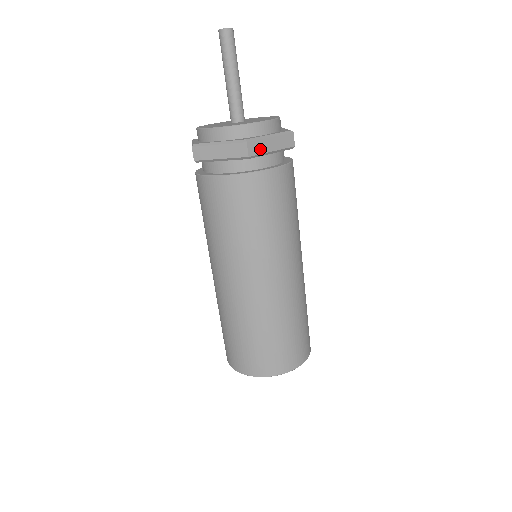
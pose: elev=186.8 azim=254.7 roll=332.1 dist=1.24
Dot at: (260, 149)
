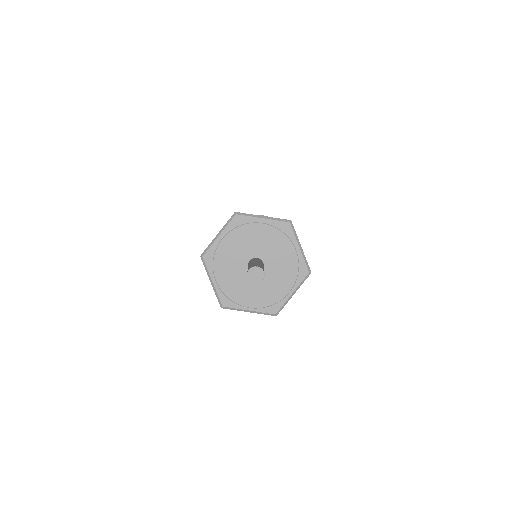
Dot at: occluded
